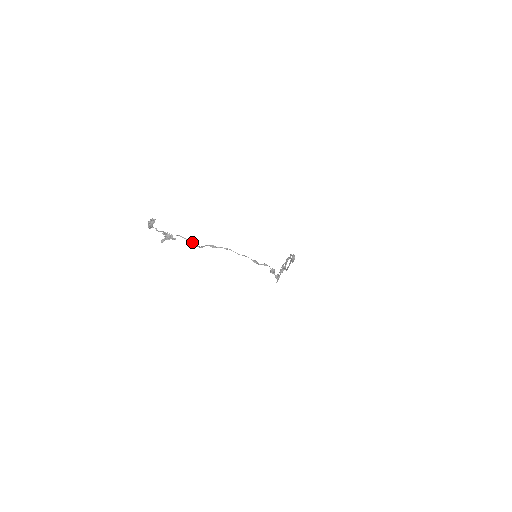
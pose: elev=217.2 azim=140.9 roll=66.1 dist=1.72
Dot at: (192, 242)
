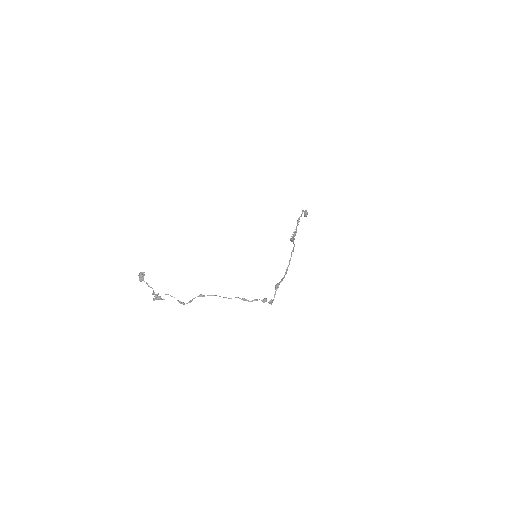
Dot at: (180, 301)
